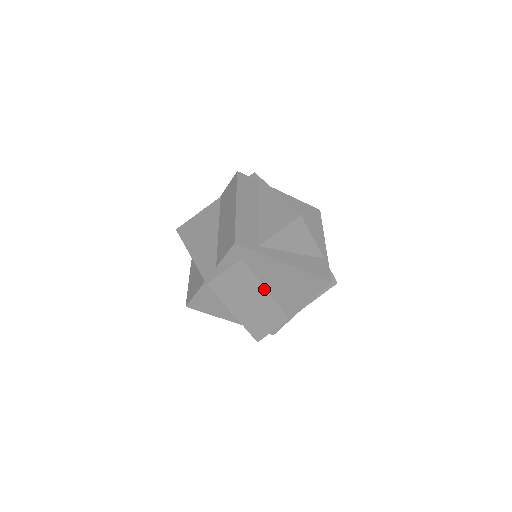
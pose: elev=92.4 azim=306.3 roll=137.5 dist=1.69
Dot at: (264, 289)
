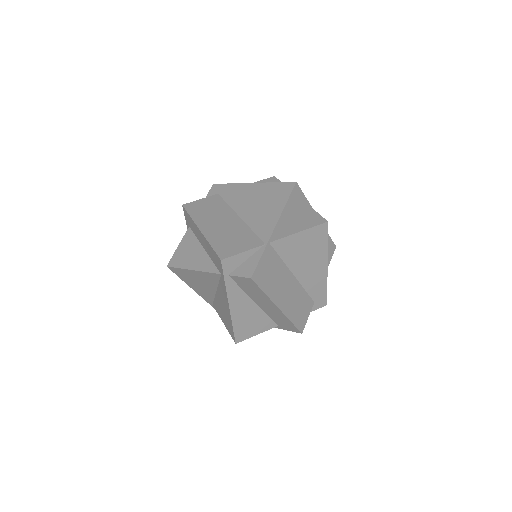
Dot at: (236, 215)
